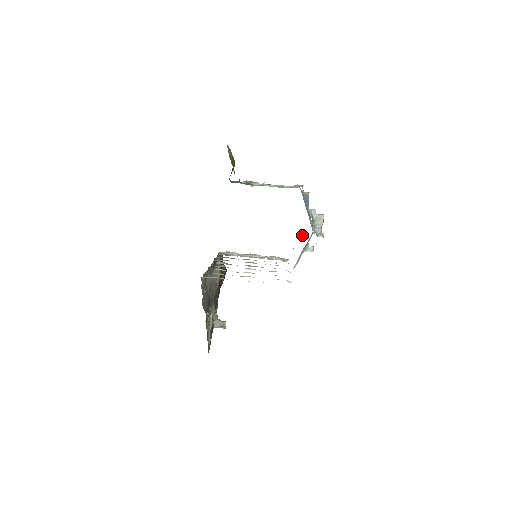
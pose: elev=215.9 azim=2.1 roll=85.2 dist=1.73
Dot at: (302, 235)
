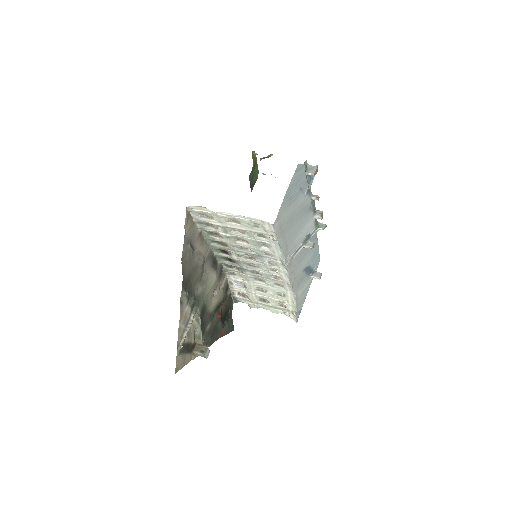
Dot at: (314, 273)
